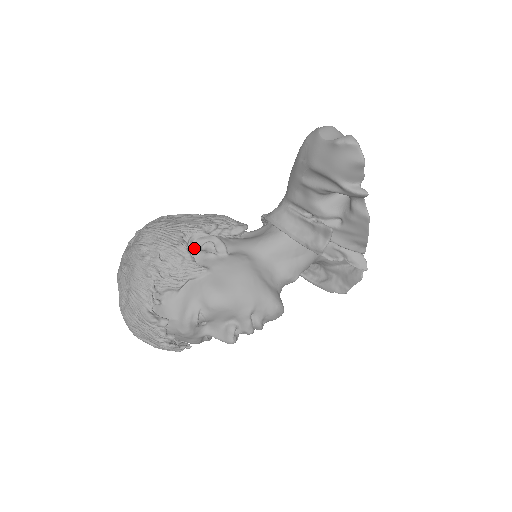
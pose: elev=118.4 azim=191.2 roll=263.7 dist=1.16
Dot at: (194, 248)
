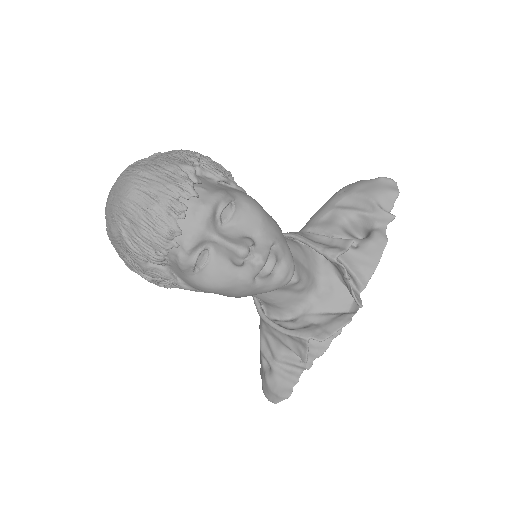
Dot at: occluded
